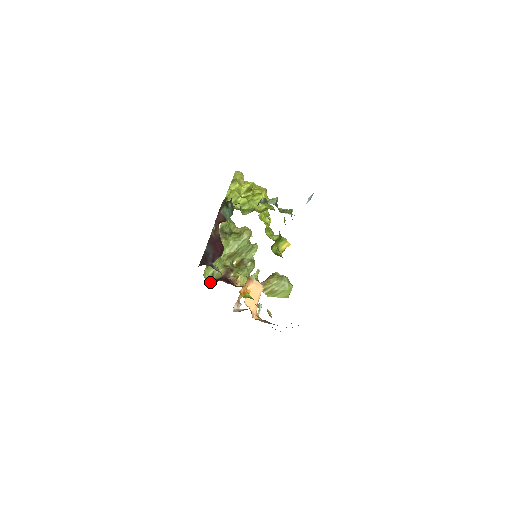
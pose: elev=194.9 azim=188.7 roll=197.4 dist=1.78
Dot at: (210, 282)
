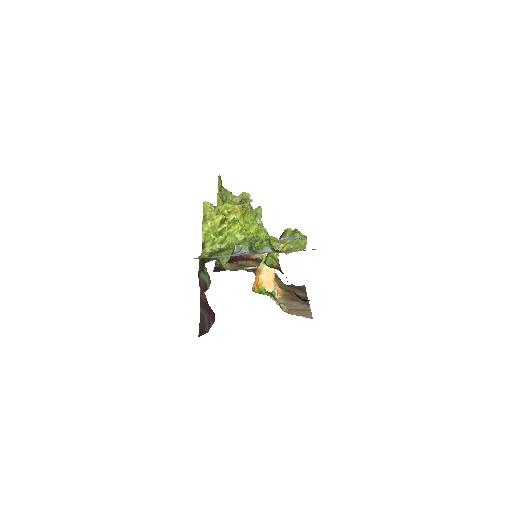
Dot at: occluded
